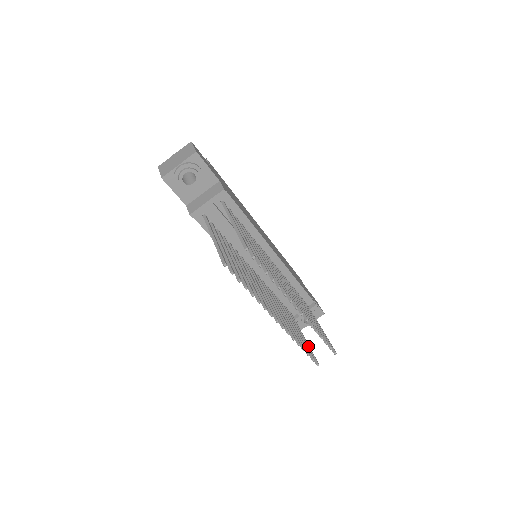
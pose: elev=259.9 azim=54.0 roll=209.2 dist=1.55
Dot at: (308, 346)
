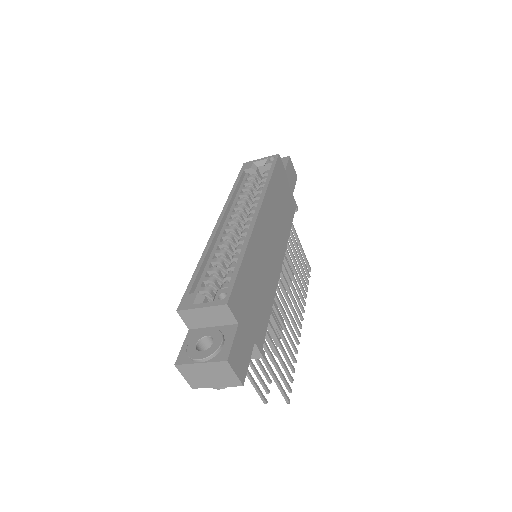
Dot at: occluded
